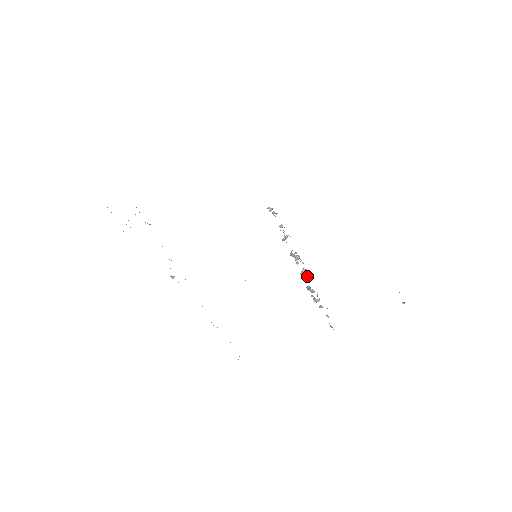
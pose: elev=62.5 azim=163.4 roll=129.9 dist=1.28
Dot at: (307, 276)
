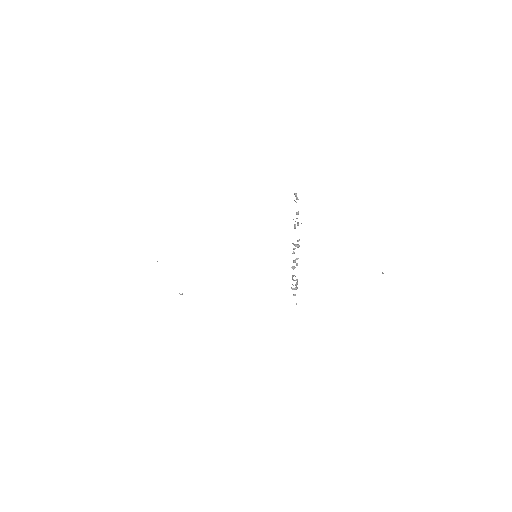
Dot at: (297, 265)
